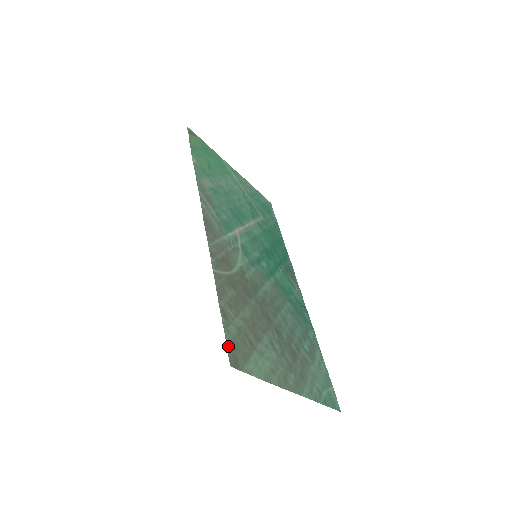
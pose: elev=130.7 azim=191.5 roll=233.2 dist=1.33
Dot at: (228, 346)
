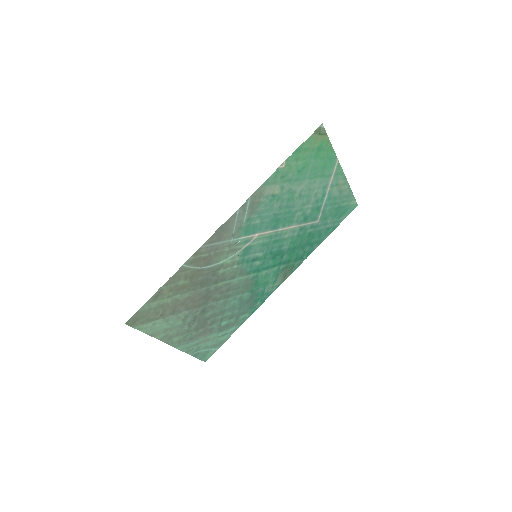
Dot at: (137, 313)
